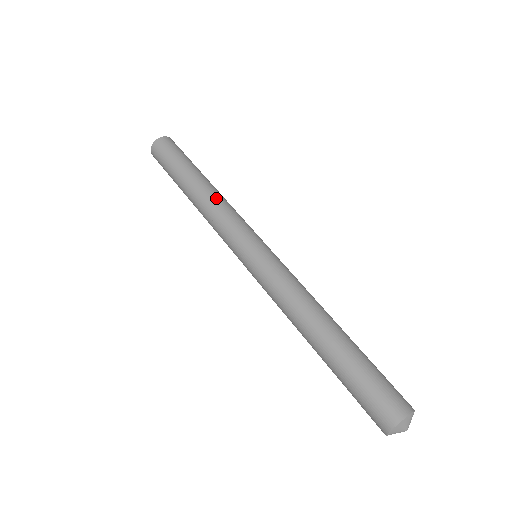
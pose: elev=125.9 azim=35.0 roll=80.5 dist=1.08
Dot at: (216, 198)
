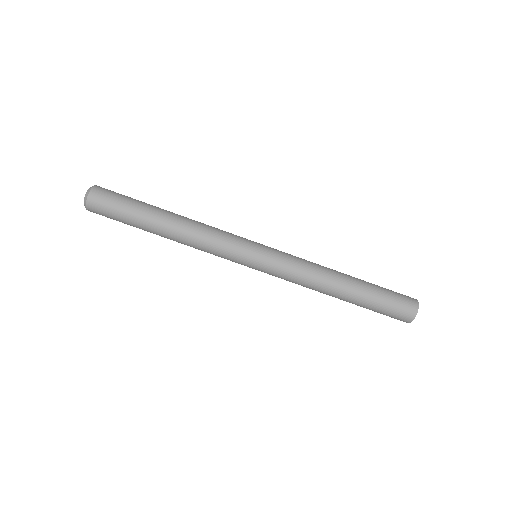
Dot at: (193, 229)
